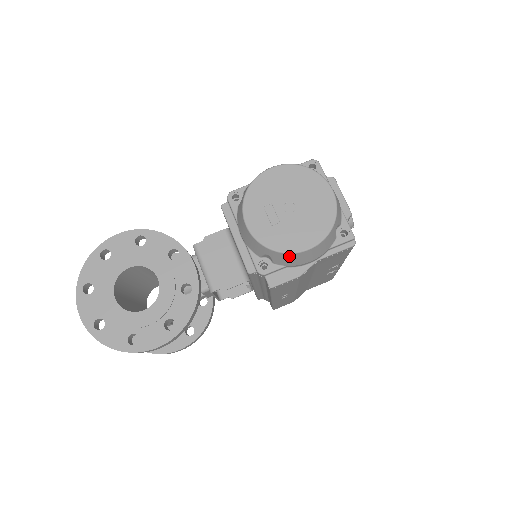
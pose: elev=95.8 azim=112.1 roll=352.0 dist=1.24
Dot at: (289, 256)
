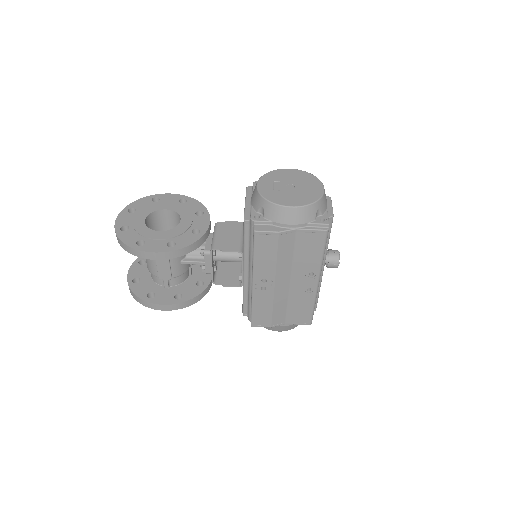
Dot at: (276, 208)
